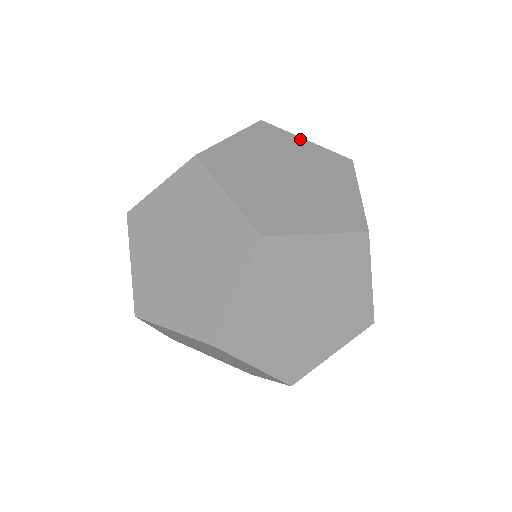
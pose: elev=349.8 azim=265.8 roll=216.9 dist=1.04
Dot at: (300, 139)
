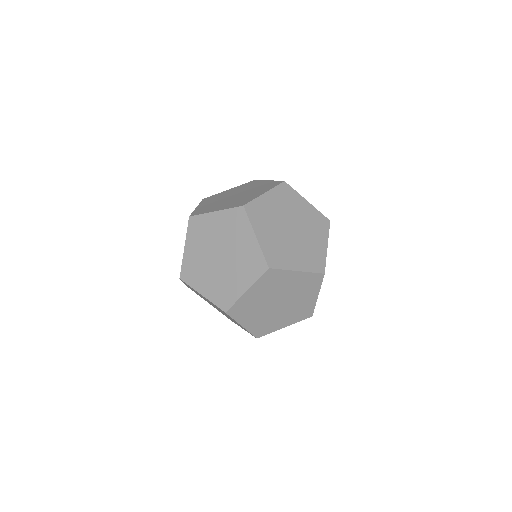
Dot at: (264, 196)
